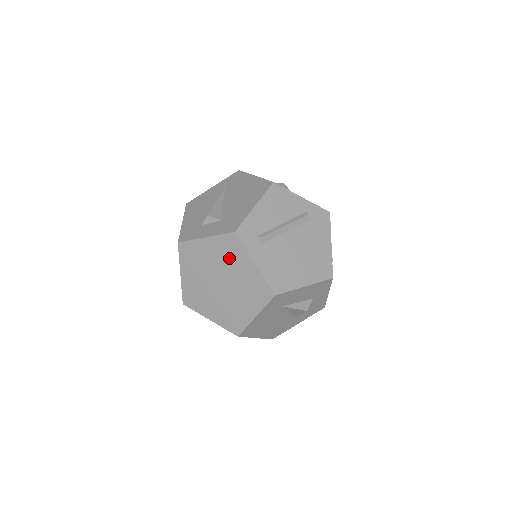
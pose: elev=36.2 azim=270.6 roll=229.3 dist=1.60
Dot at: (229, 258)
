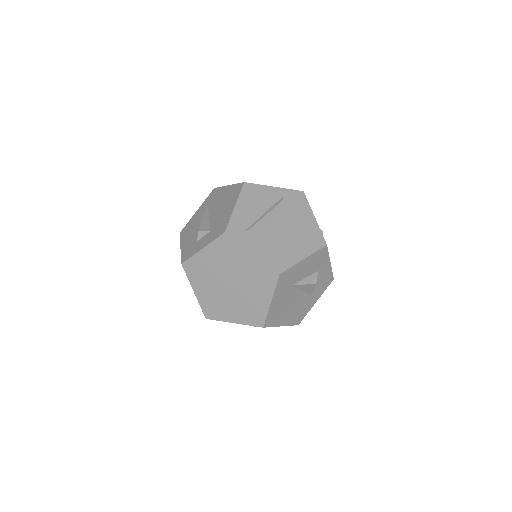
Dot at: (229, 258)
